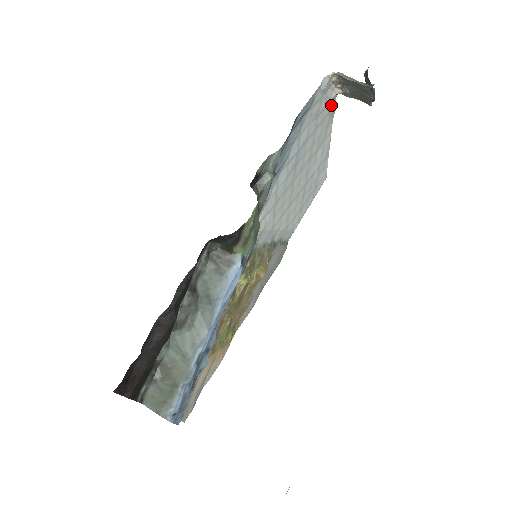
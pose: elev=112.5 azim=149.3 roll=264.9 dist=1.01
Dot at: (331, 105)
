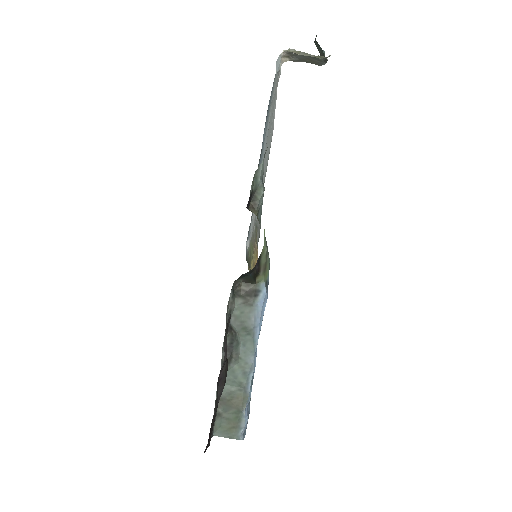
Dot at: (279, 75)
